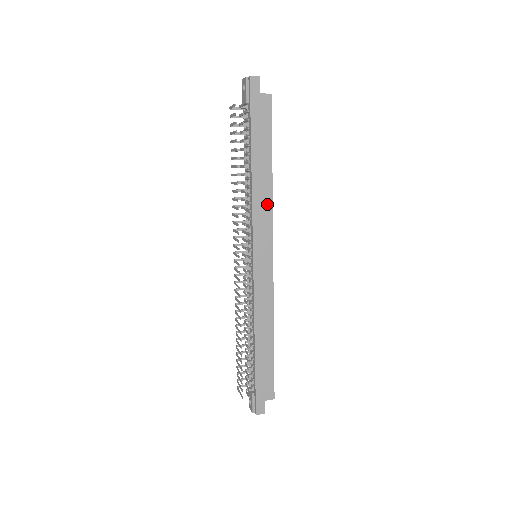
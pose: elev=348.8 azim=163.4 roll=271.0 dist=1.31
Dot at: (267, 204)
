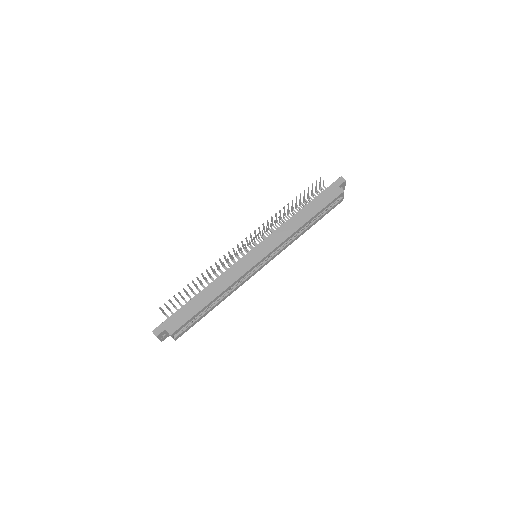
Dot at: (288, 232)
